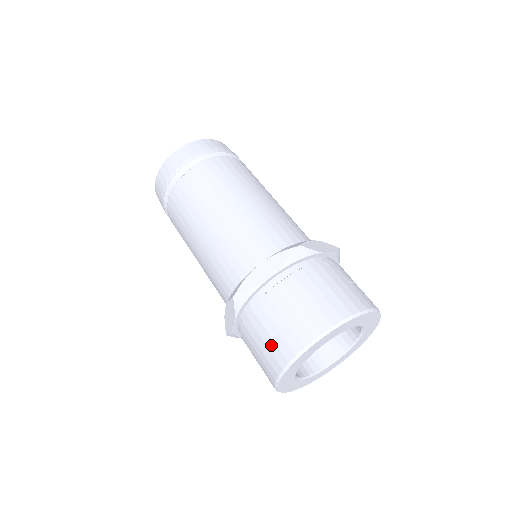
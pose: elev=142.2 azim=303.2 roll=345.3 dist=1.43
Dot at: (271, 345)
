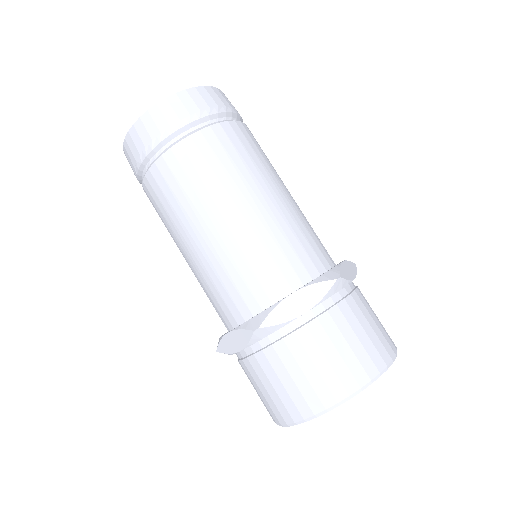
Dot at: (293, 391)
